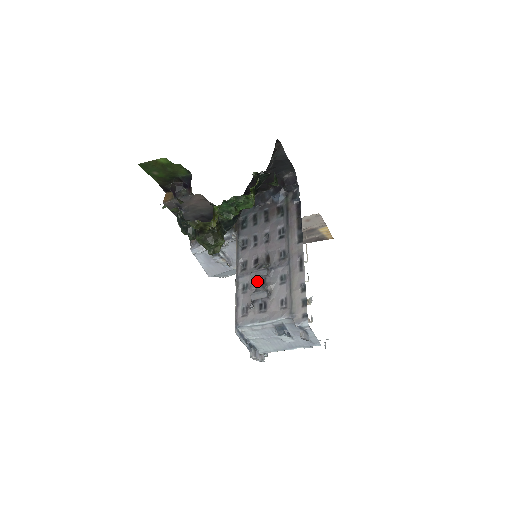
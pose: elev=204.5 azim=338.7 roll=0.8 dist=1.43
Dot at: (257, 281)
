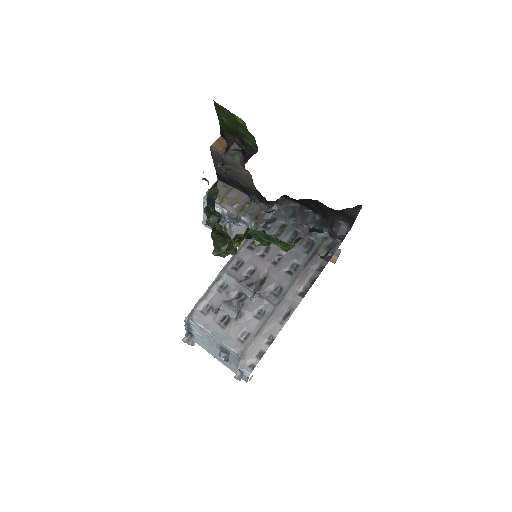
Dot at: (238, 292)
